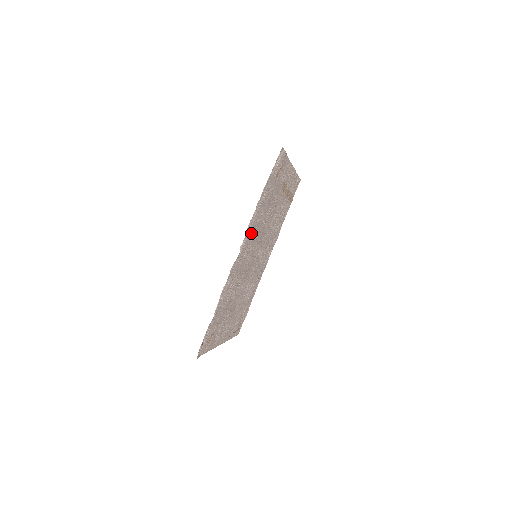
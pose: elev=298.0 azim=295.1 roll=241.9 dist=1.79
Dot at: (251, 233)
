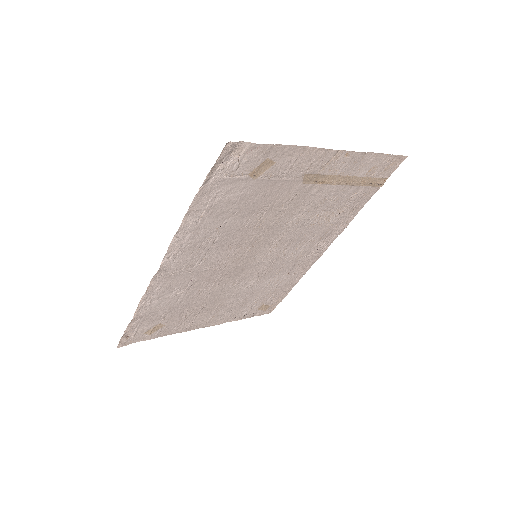
Dot at: (198, 243)
